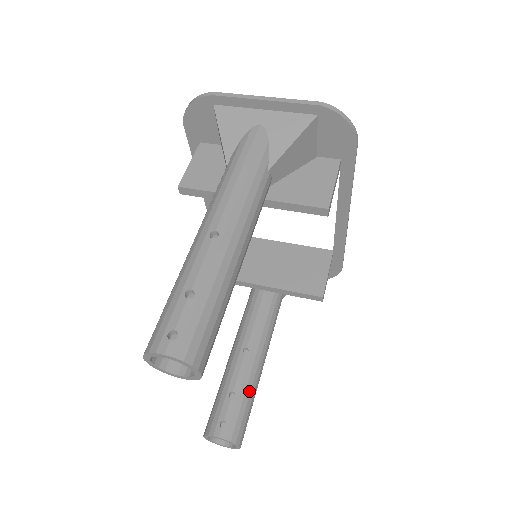
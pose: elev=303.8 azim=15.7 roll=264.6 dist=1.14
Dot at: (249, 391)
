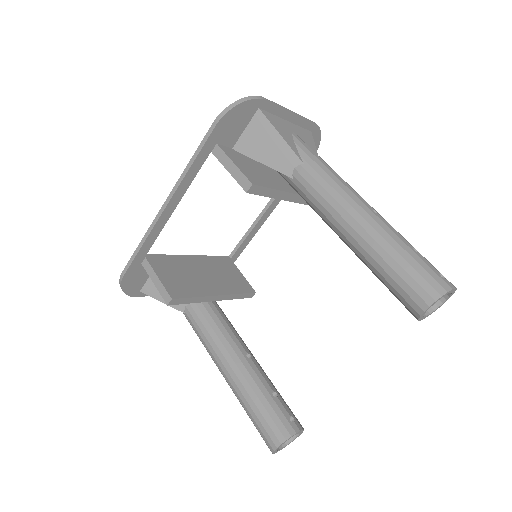
Dot at: occluded
